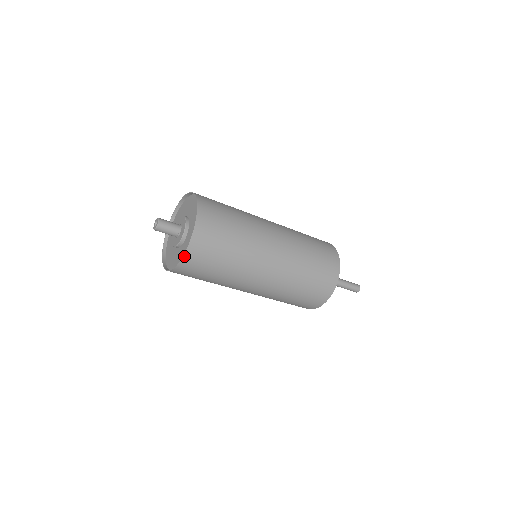
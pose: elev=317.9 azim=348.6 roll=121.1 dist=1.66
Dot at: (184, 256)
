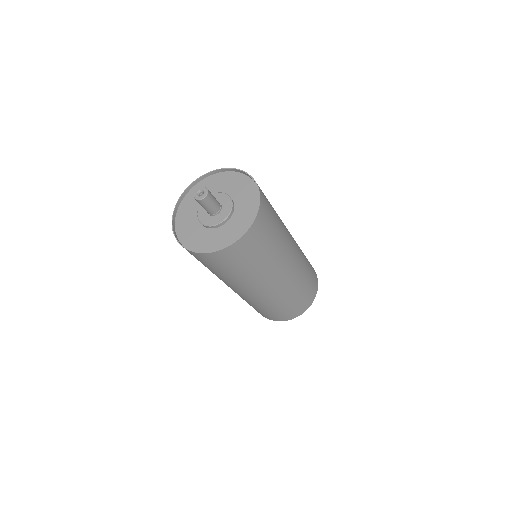
Dot at: (243, 236)
